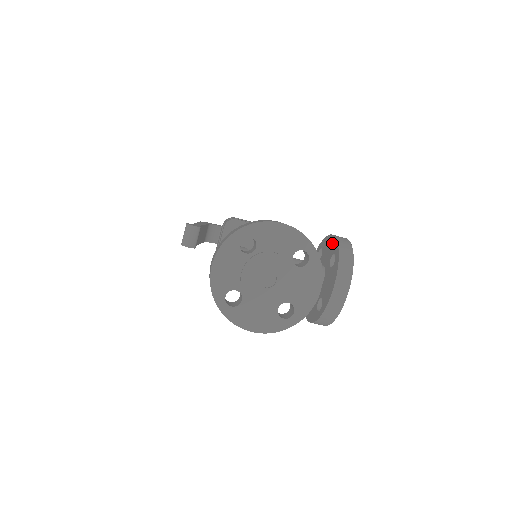
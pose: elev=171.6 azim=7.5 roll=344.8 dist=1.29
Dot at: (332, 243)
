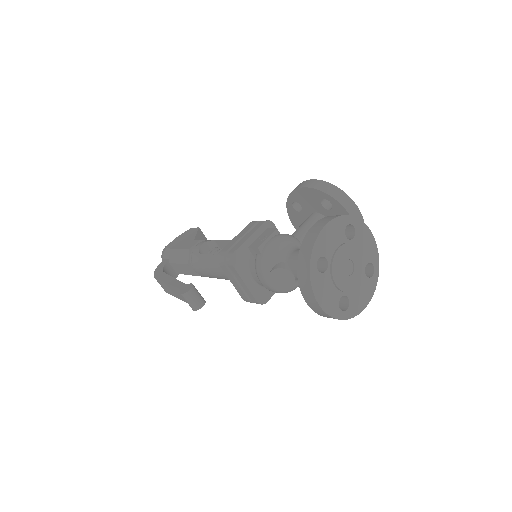
Dot at: (310, 193)
